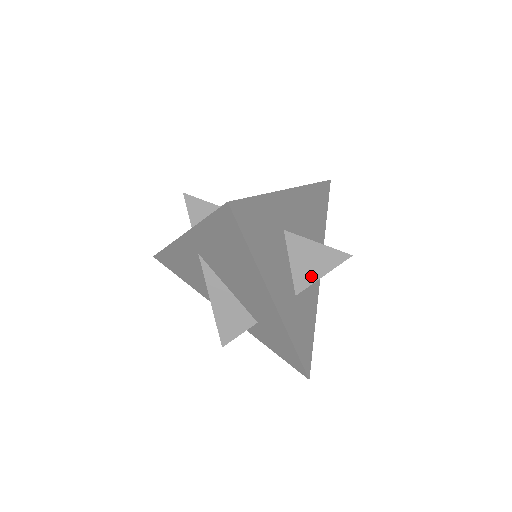
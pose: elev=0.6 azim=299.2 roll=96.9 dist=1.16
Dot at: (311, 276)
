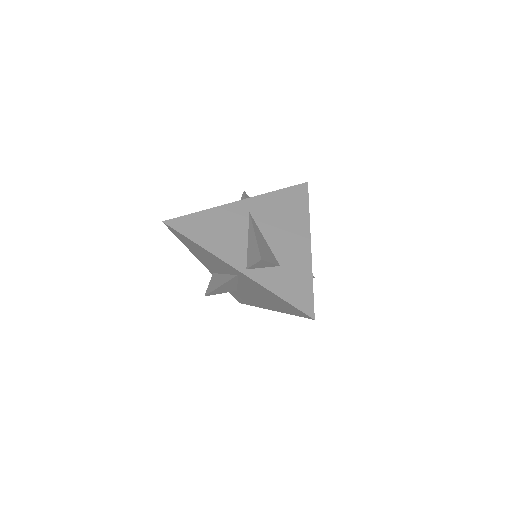
Dot at: occluded
